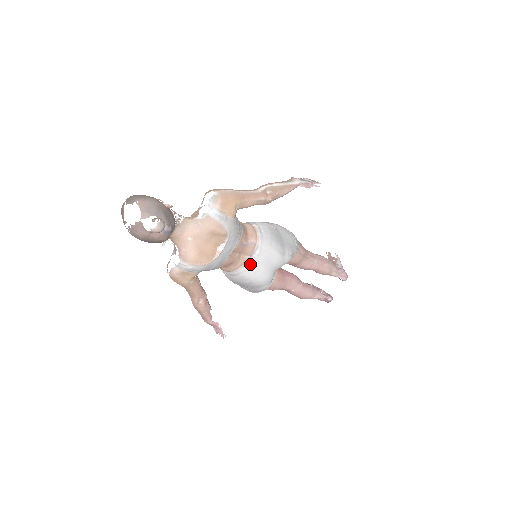
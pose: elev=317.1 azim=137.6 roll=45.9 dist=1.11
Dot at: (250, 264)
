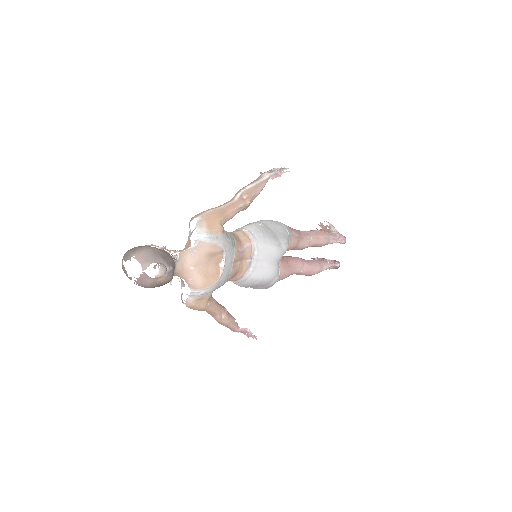
Dot at: (253, 266)
